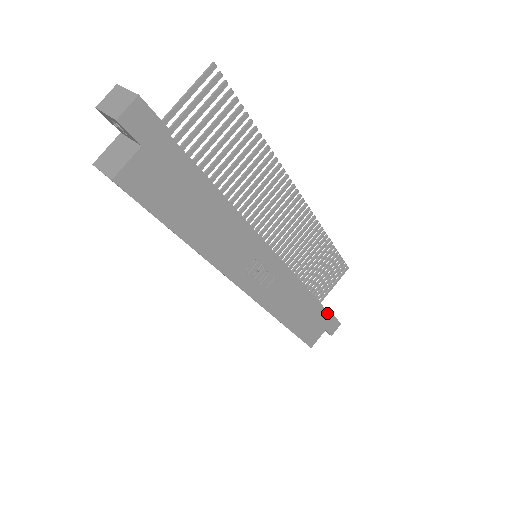
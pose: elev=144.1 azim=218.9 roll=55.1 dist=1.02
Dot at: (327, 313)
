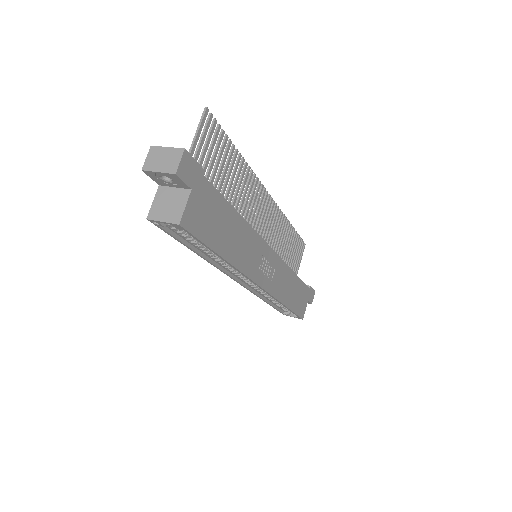
Dot at: (306, 286)
